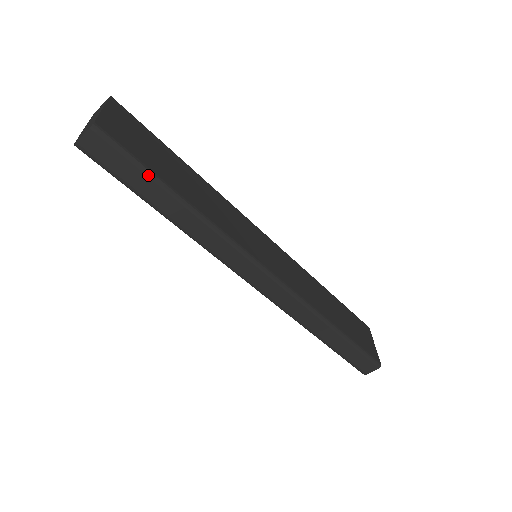
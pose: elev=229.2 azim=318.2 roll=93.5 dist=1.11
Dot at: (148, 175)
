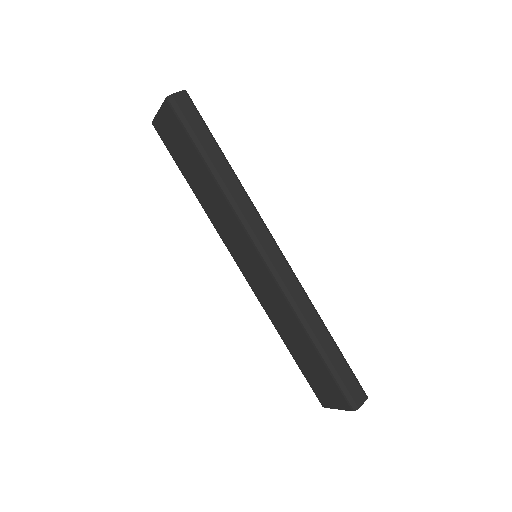
Dot at: (210, 134)
